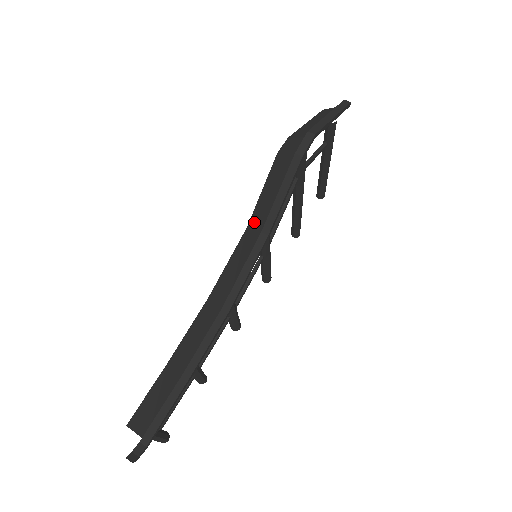
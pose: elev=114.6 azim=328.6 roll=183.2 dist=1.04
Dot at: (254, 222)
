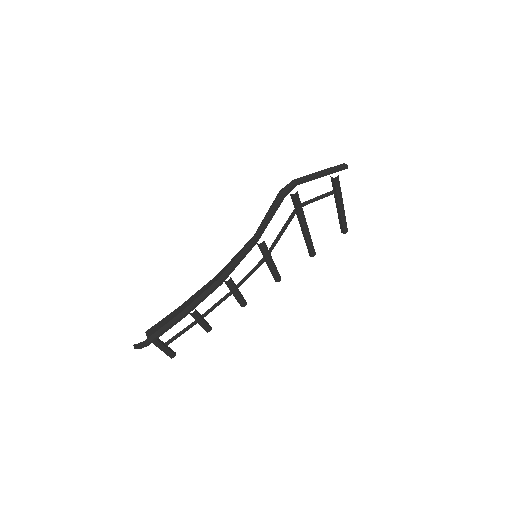
Dot at: occluded
